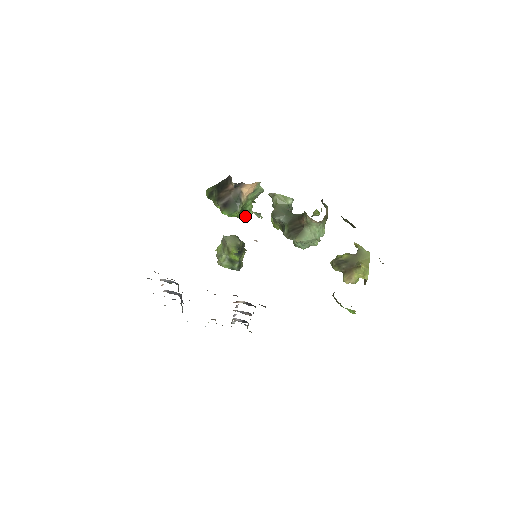
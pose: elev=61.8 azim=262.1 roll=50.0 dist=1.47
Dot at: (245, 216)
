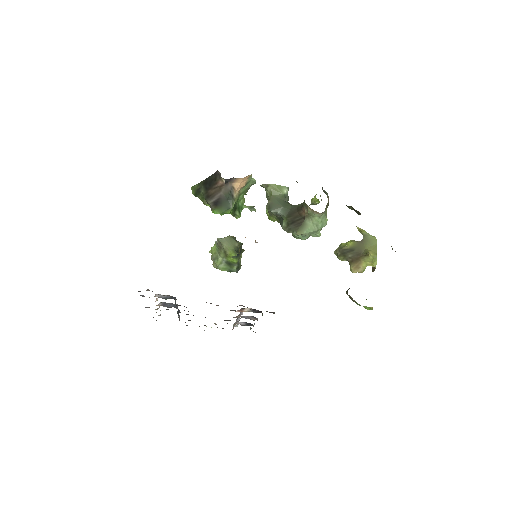
Dot at: (238, 212)
